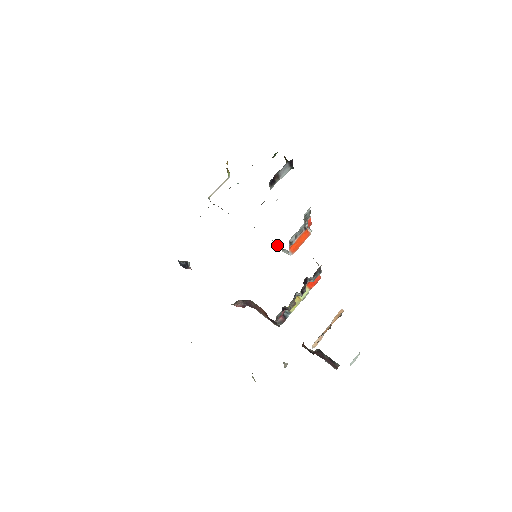
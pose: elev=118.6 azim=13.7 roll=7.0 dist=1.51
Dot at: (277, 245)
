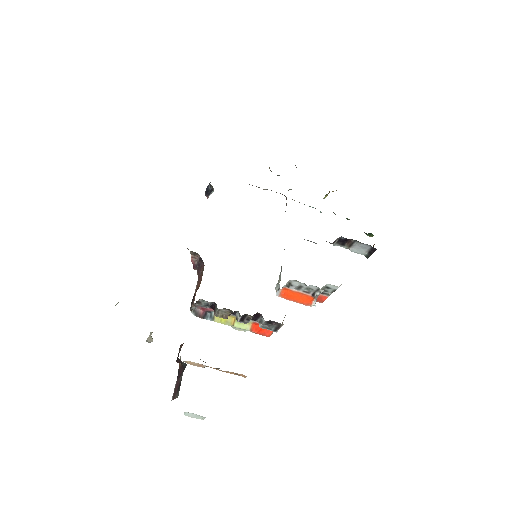
Dot at: (280, 276)
